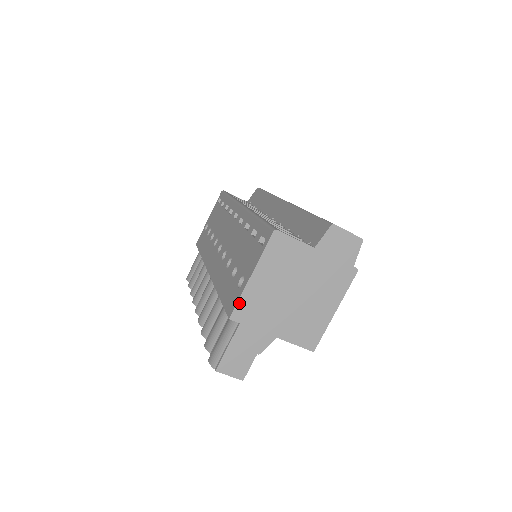
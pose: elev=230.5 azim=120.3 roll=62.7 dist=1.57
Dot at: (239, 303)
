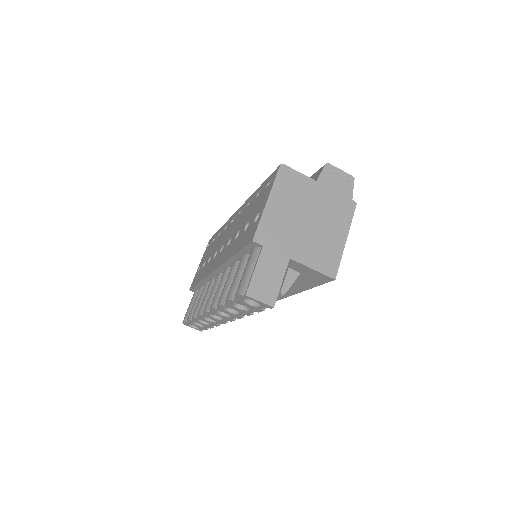
Dot at: (260, 226)
